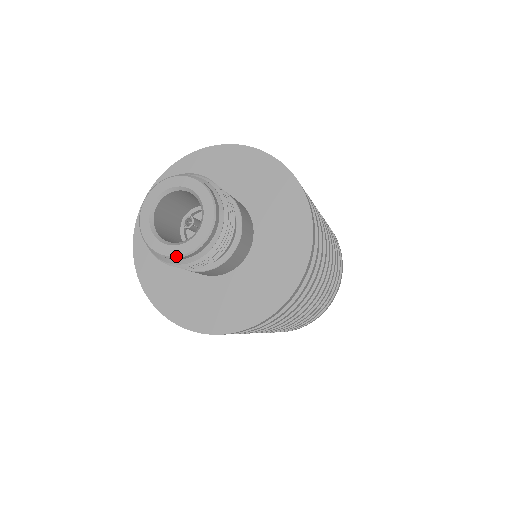
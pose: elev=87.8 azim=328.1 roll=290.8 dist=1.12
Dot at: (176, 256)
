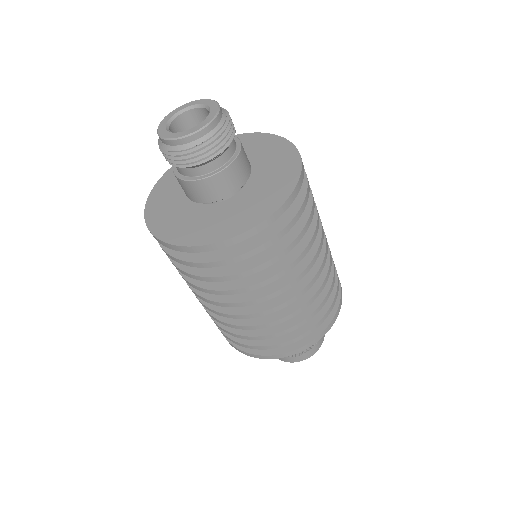
Dot at: (194, 132)
